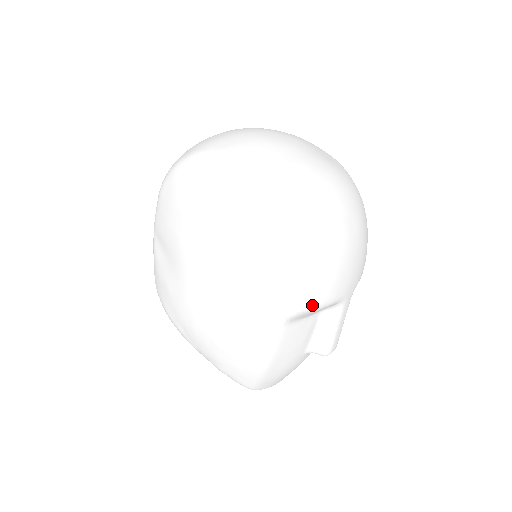
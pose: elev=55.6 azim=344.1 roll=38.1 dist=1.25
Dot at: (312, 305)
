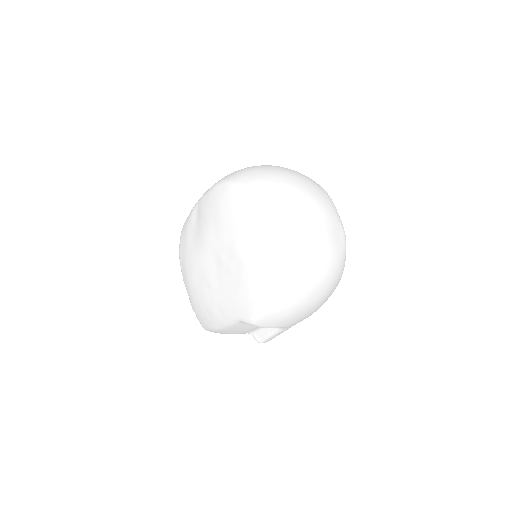
Dot at: (260, 326)
